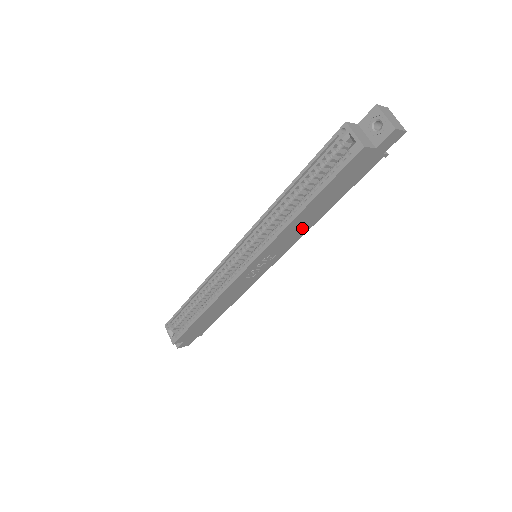
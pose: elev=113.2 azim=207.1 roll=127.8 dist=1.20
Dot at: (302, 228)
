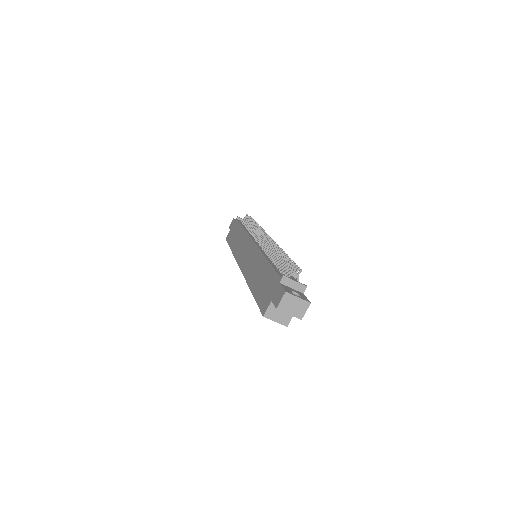
Dot at: occluded
